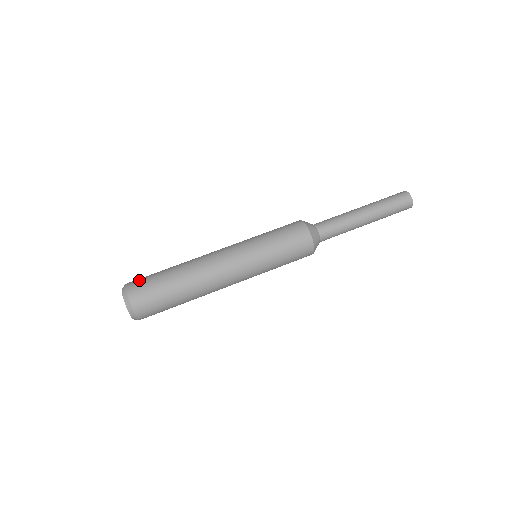
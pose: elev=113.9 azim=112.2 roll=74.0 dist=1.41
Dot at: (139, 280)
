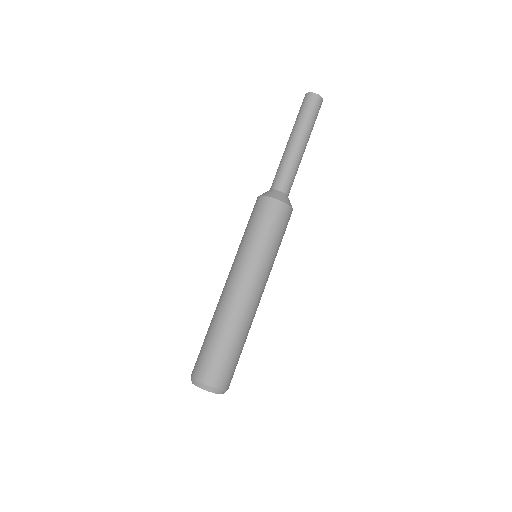
Dot at: occluded
